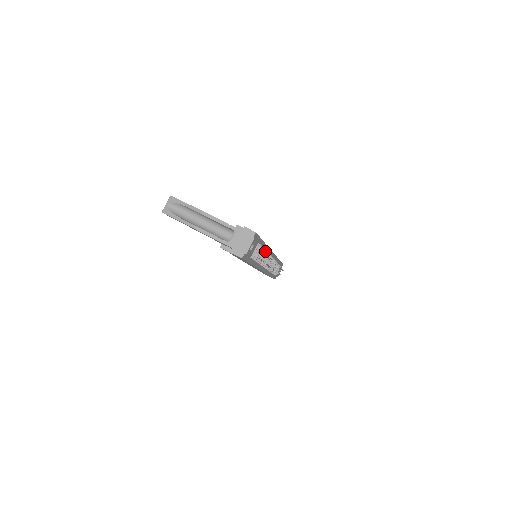
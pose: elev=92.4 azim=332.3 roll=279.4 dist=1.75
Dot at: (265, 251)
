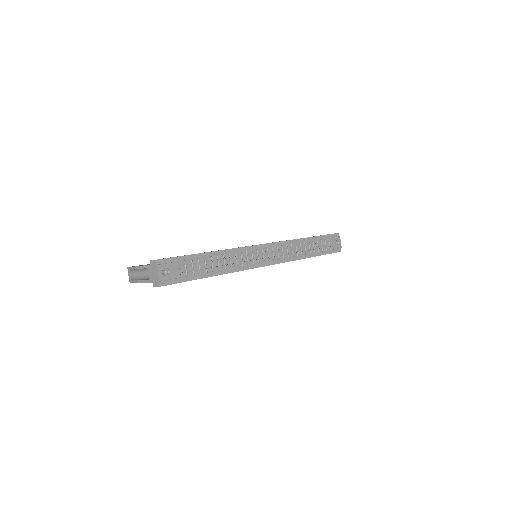
Dot at: (228, 255)
